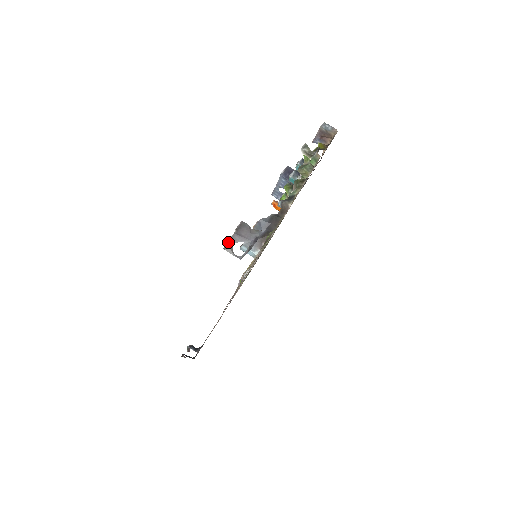
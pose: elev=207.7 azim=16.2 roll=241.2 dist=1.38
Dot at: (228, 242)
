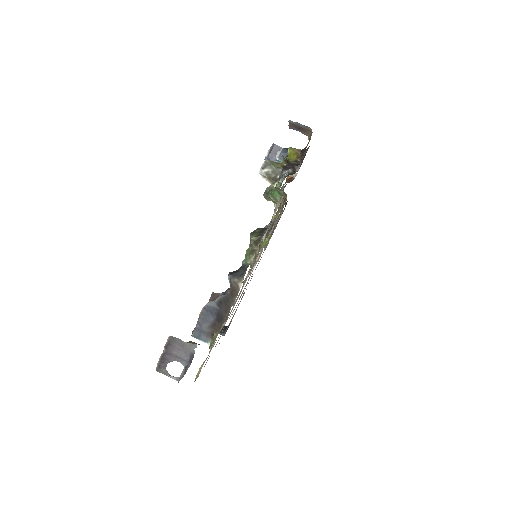
Dot at: (159, 363)
